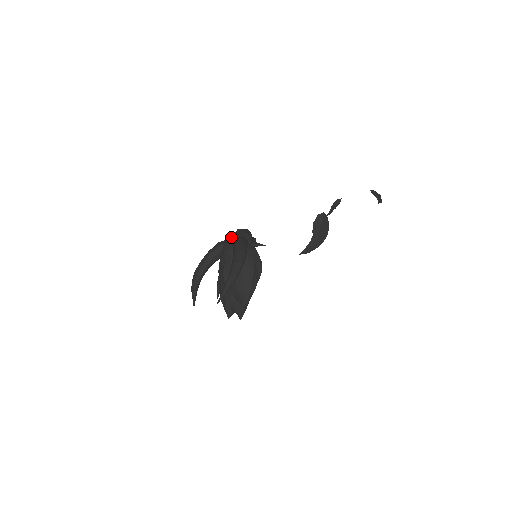
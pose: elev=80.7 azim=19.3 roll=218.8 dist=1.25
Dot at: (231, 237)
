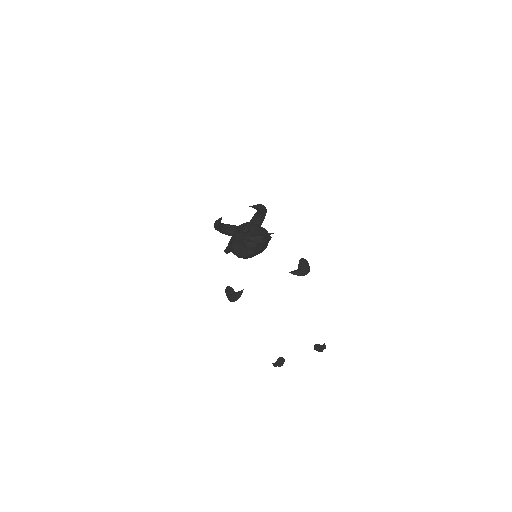
Dot at: occluded
